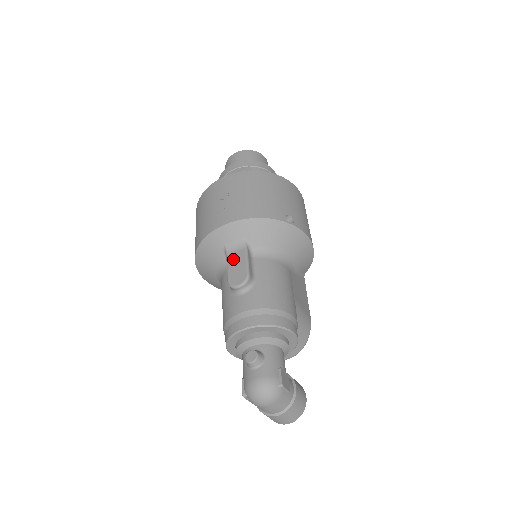
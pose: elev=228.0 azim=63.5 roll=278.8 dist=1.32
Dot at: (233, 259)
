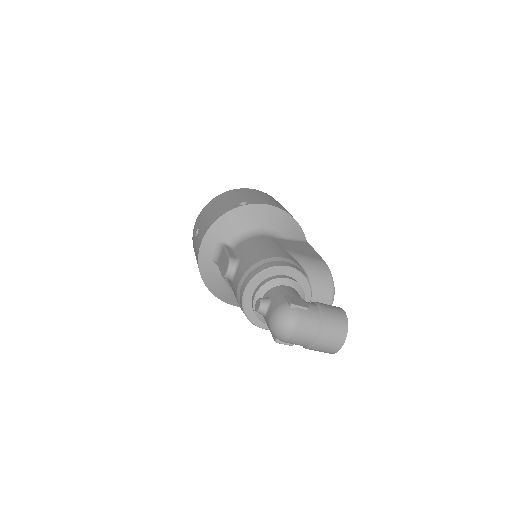
Dot at: (220, 261)
